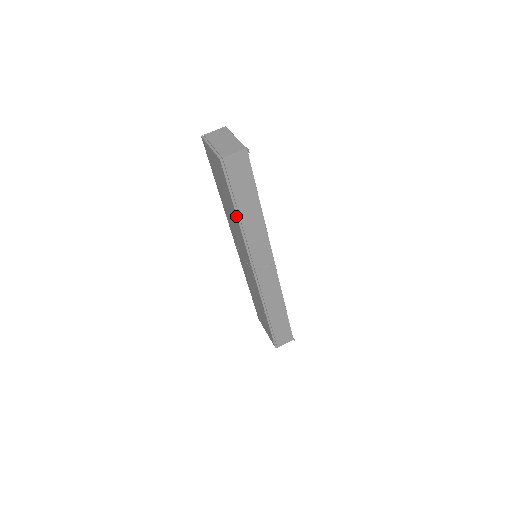
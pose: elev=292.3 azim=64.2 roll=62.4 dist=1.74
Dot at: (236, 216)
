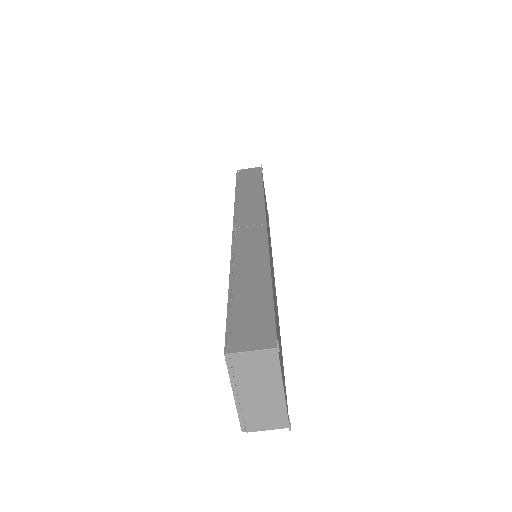
Dot at: occluded
